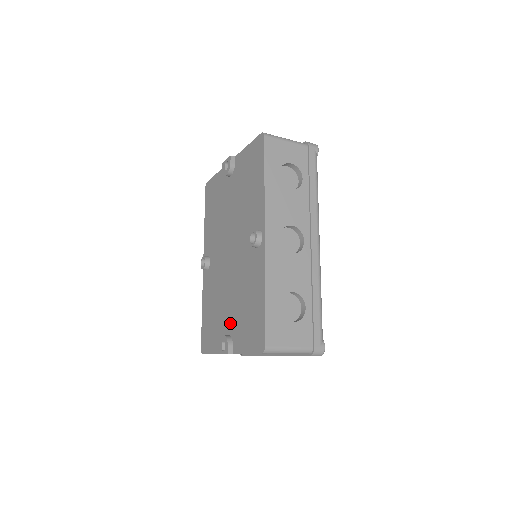
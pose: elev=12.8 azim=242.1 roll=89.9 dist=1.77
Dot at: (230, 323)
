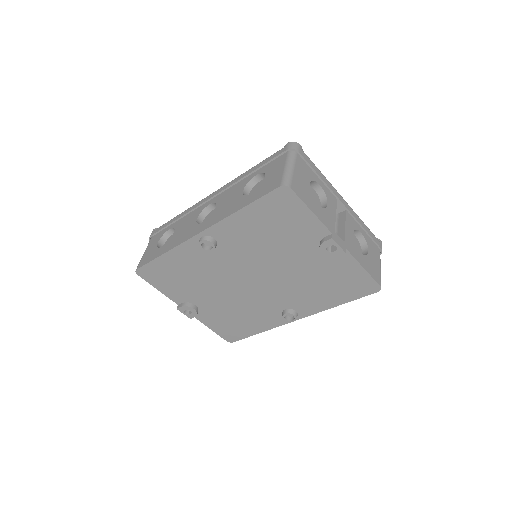
Dot at: (205, 305)
